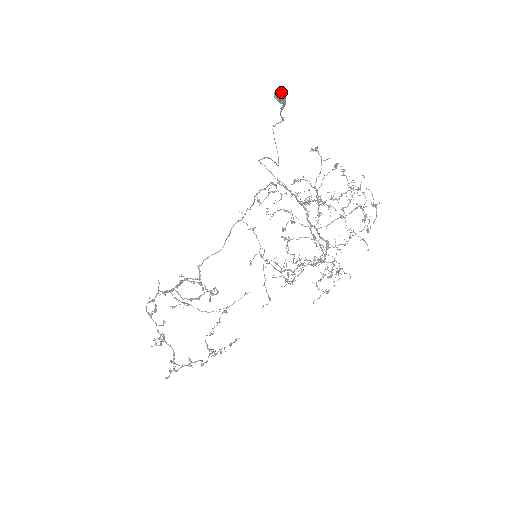
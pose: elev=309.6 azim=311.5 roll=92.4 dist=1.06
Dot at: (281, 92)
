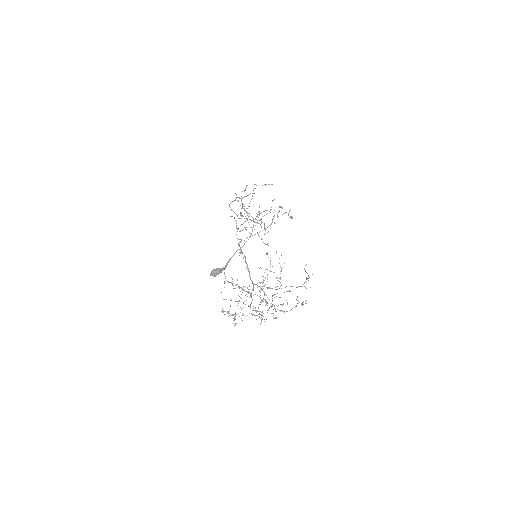
Dot at: (213, 276)
